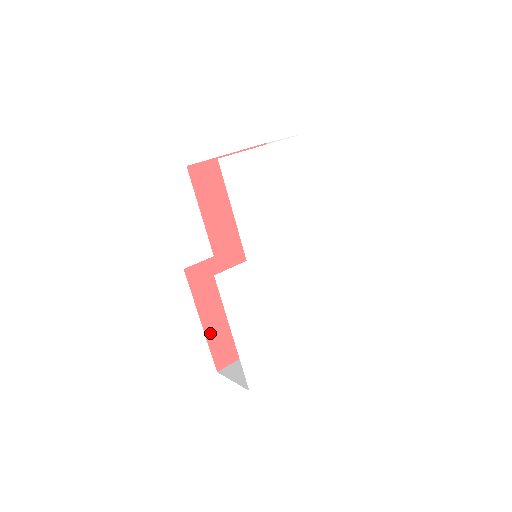
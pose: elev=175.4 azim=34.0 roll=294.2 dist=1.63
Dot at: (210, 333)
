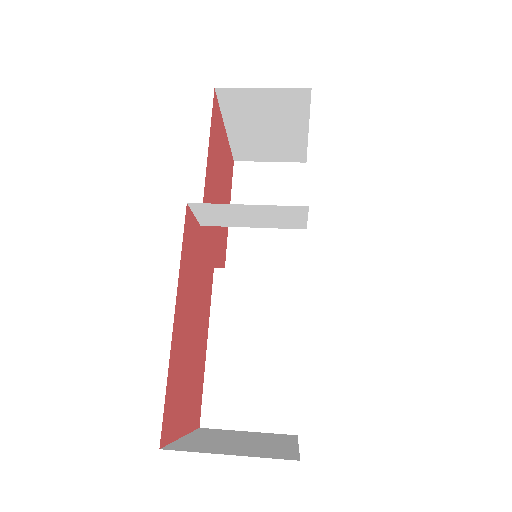
Dot at: (173, 351)
